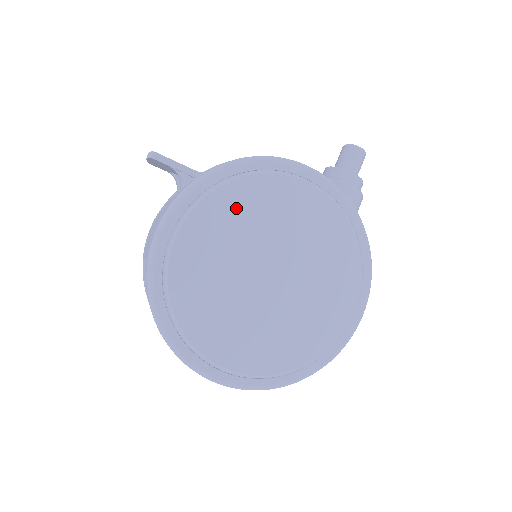
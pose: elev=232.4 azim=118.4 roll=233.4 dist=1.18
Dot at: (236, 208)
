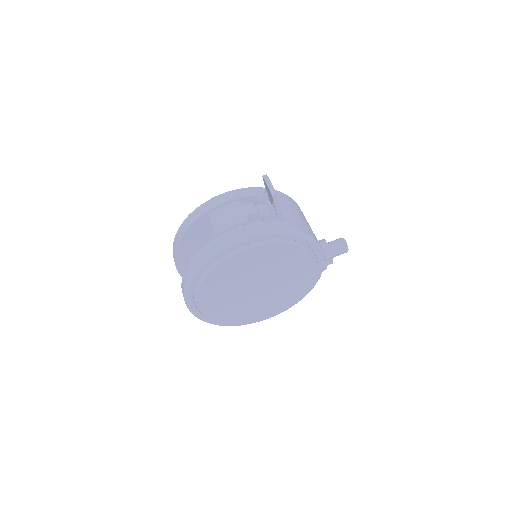
Dot at: (280, 255)
